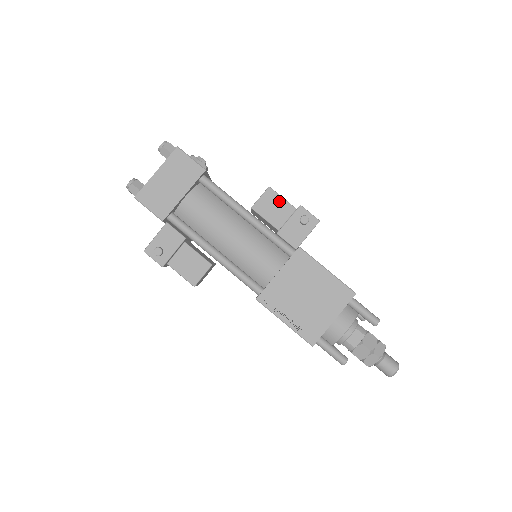
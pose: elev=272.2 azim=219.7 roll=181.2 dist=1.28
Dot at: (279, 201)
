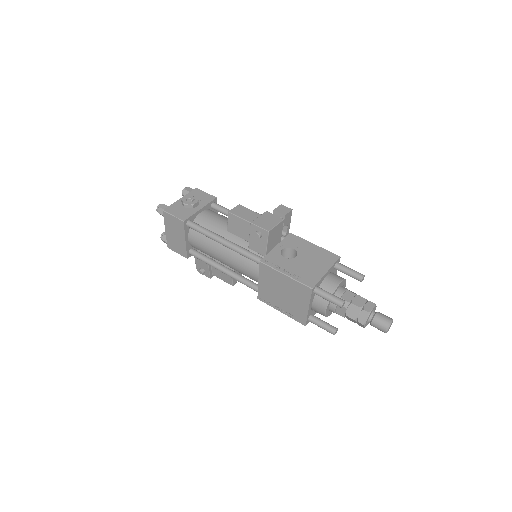
Dot at: (239, 221)
